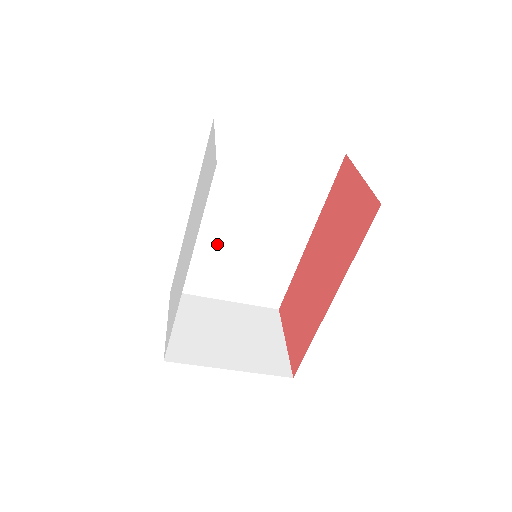
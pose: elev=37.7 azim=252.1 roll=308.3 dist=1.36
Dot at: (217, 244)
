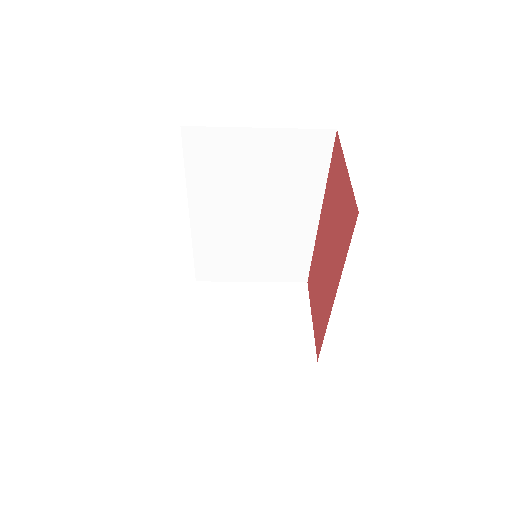
Dot at: (226, 237)
